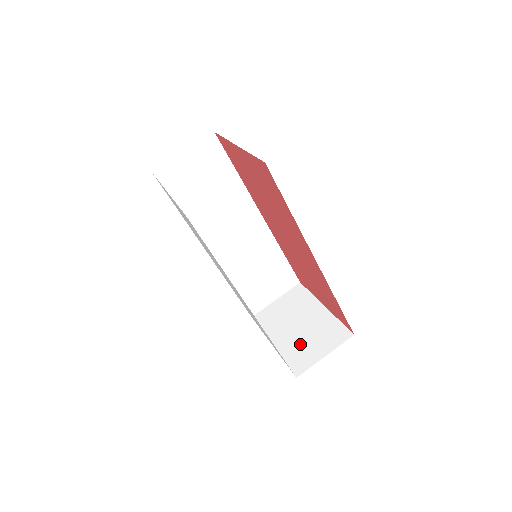
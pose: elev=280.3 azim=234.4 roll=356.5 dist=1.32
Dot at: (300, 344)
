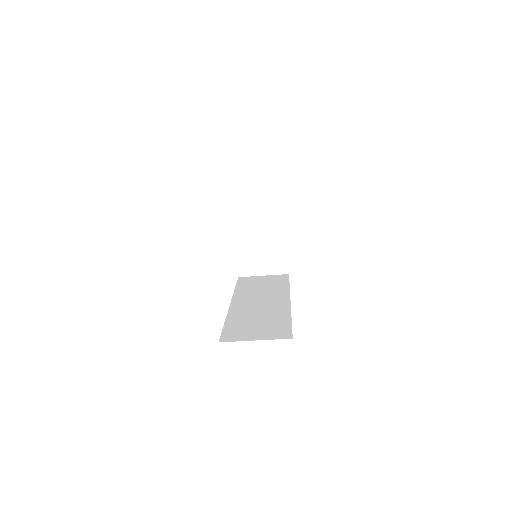
Dot at: (253, 254)
